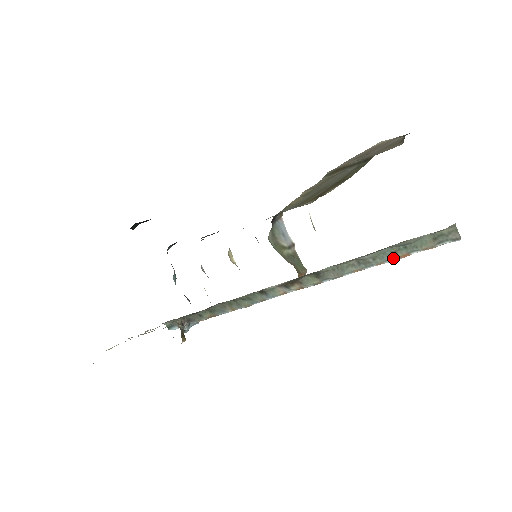
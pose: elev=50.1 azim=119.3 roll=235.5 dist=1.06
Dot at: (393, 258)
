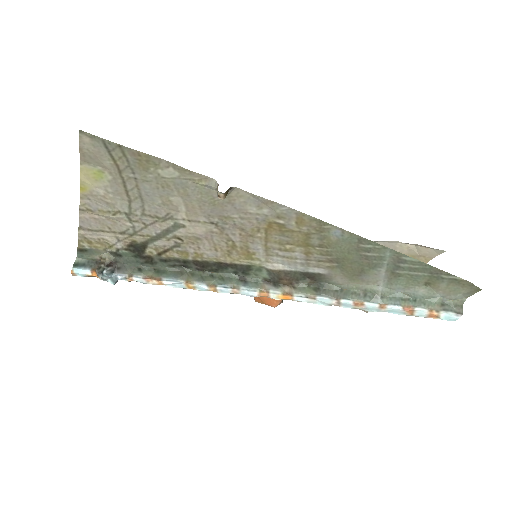
Dot at: (399, 304)
